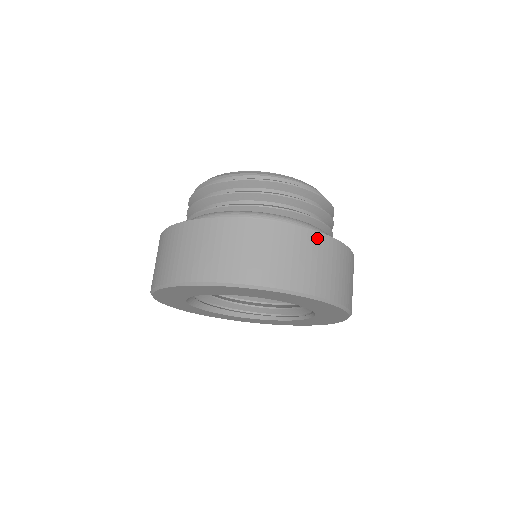
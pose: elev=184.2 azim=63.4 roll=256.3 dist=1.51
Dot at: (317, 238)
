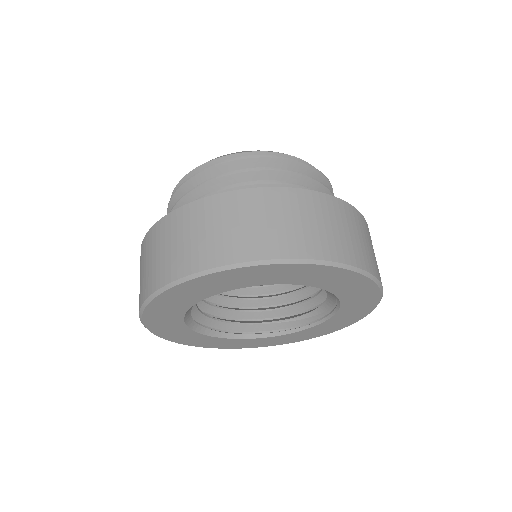
Dot at: occluded
